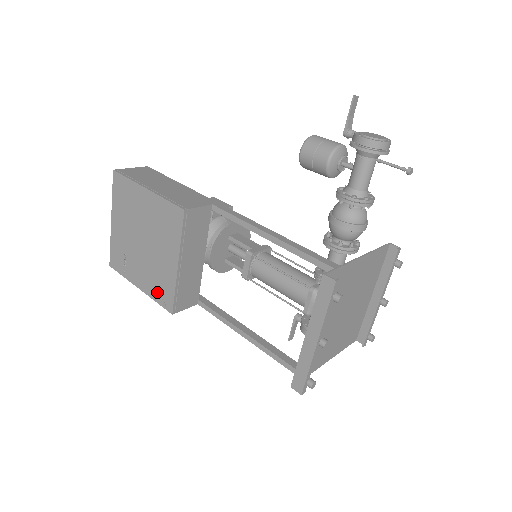
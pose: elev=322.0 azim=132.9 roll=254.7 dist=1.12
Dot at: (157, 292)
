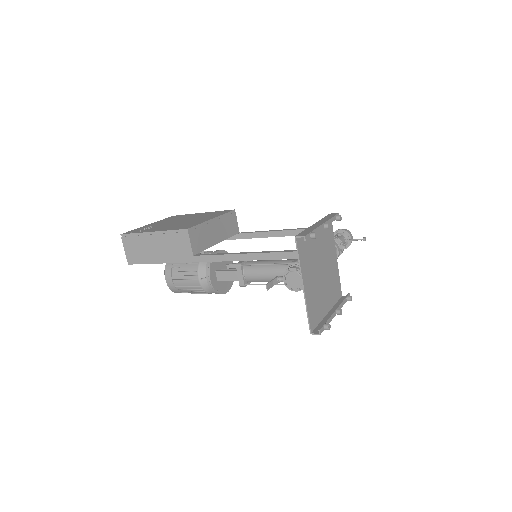
Dot at: (177, 228)
